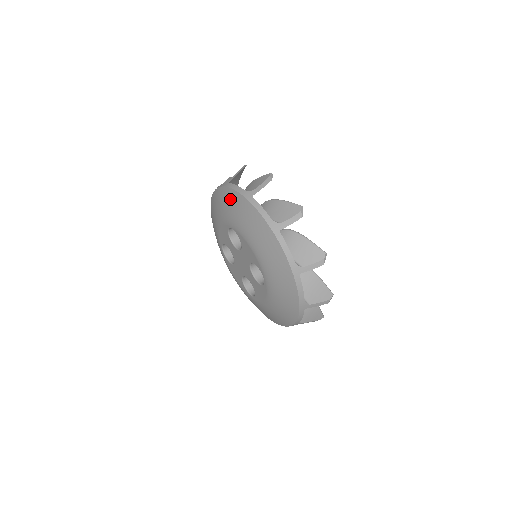
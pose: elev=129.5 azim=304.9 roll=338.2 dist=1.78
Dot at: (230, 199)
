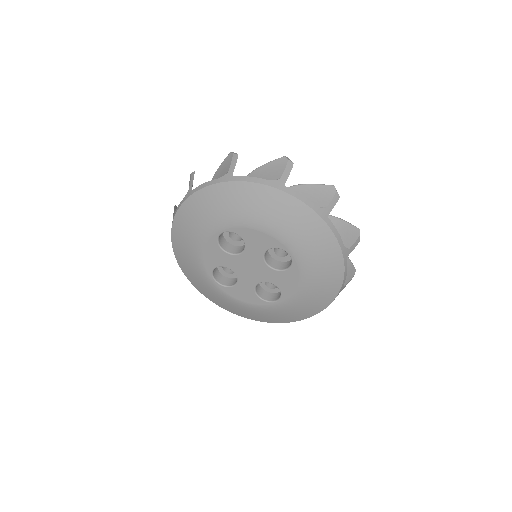
Dot at: (206, 201)
